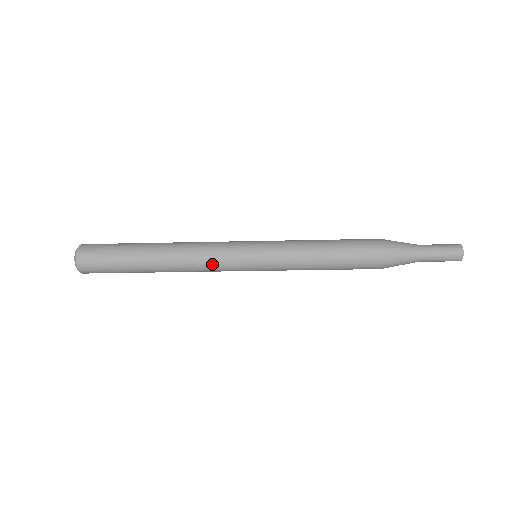
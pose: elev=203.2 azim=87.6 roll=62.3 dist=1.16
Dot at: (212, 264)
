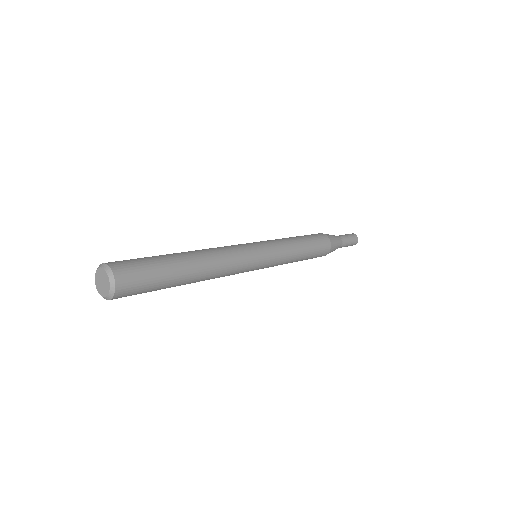
Dot at: (238, 265)
